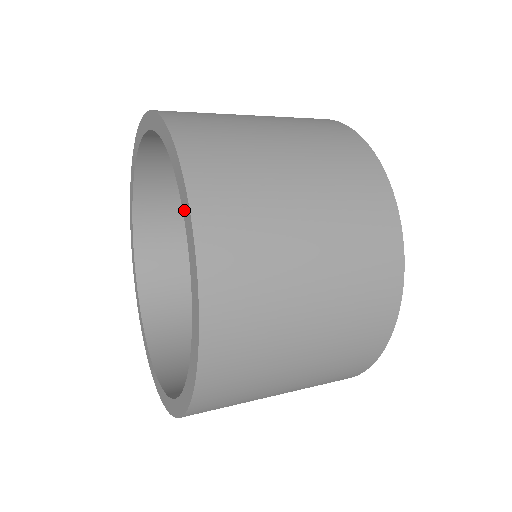
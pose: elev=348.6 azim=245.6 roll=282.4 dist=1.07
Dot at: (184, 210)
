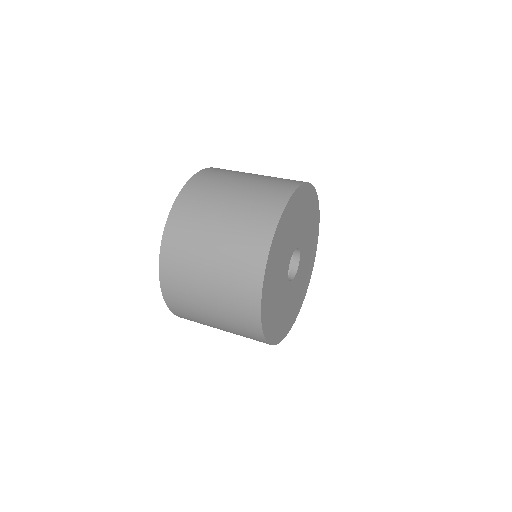
Dot at: occluded
